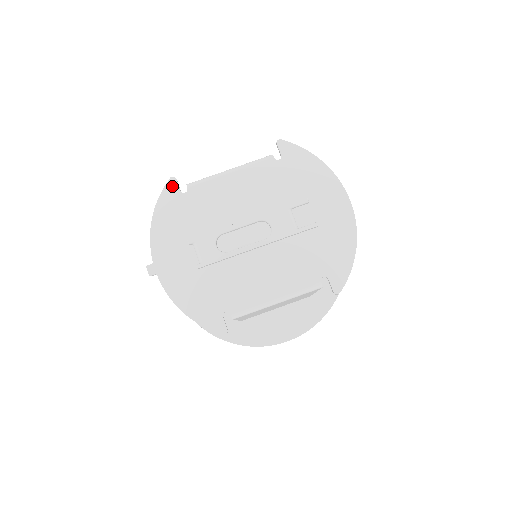
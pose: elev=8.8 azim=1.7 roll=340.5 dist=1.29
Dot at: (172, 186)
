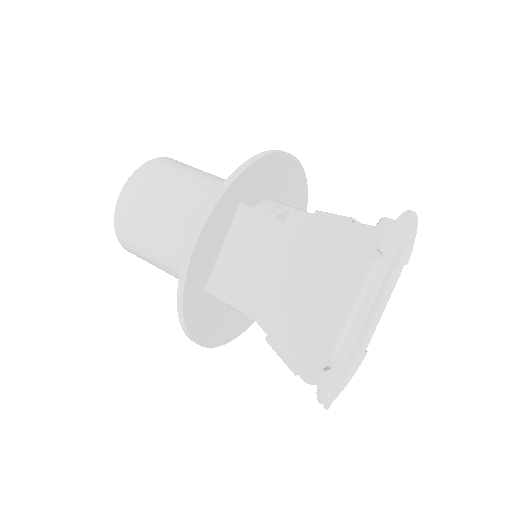
Dot at: (326, 377)
